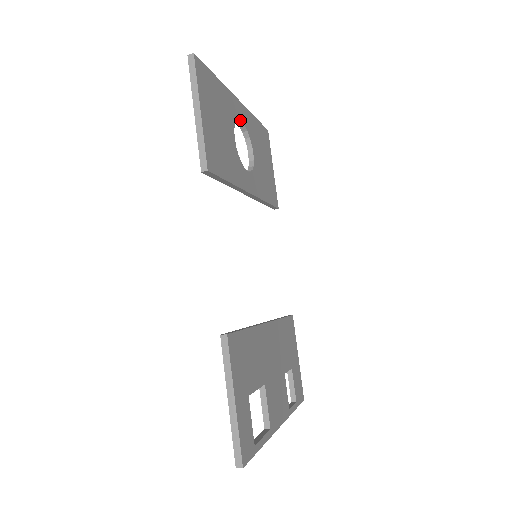
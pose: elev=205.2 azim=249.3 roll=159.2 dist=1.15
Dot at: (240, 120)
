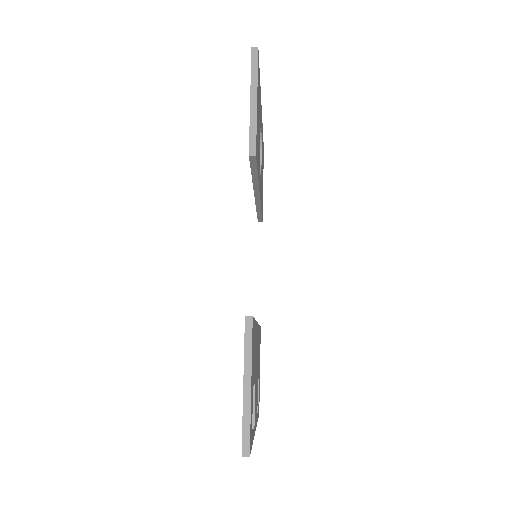
Dot at: occluded
